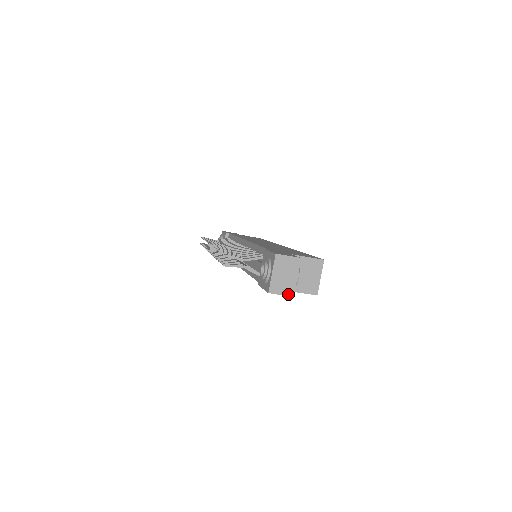
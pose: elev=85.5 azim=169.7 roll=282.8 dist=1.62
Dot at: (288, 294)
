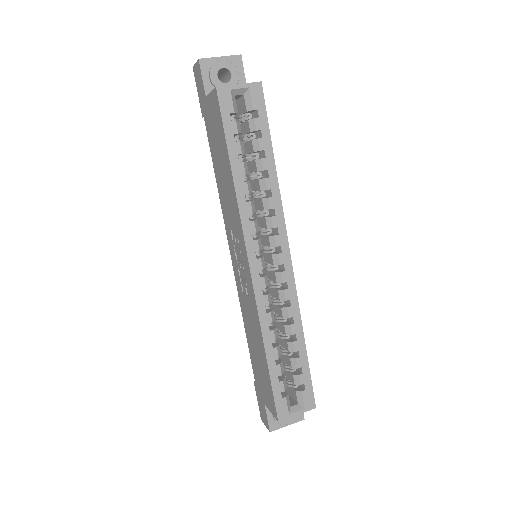
Dot at: (199, 61)
